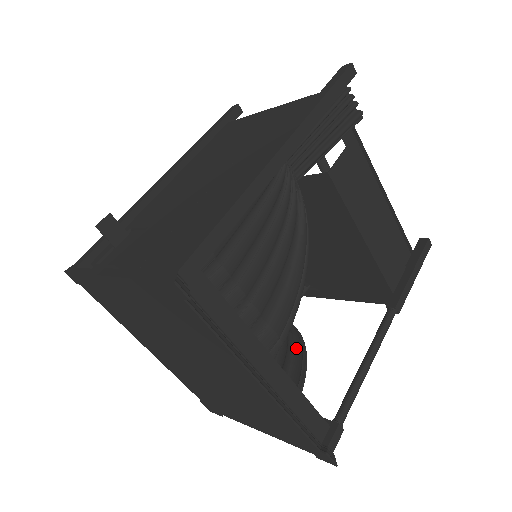
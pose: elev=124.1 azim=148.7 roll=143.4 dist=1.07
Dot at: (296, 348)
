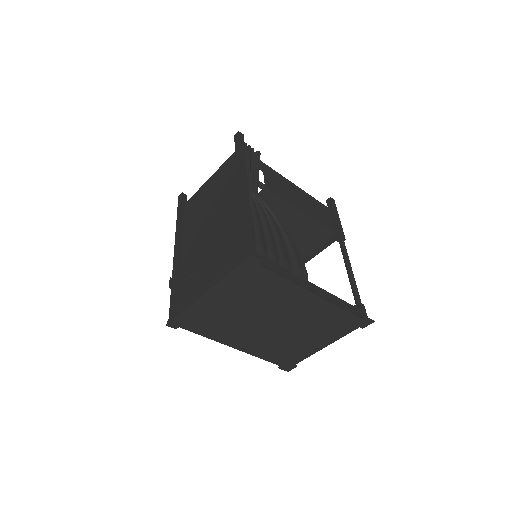
Dot at: occluded
